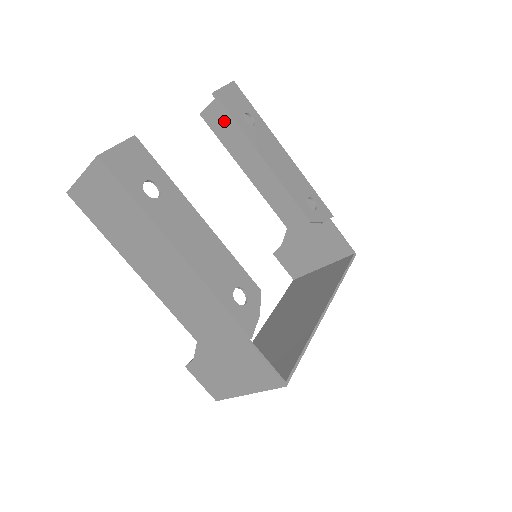
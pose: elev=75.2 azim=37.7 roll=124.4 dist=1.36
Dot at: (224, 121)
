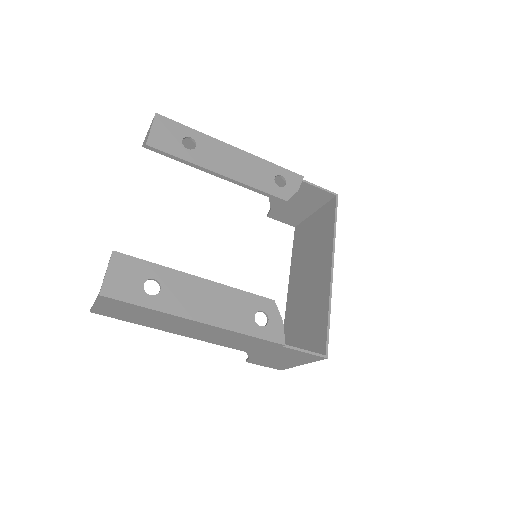
Dot at: occluded
